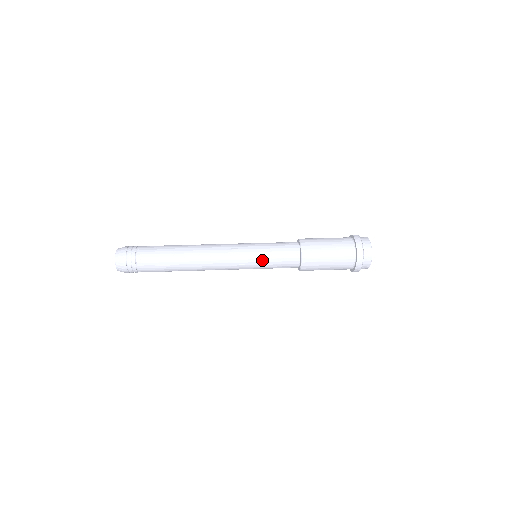
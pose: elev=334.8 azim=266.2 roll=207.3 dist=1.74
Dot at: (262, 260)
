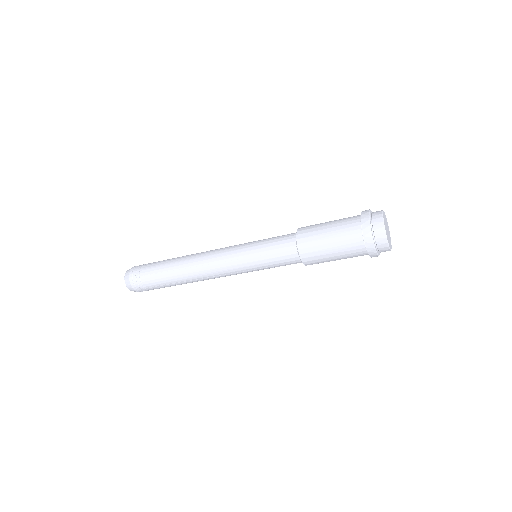
Dot at: (255, 251)
